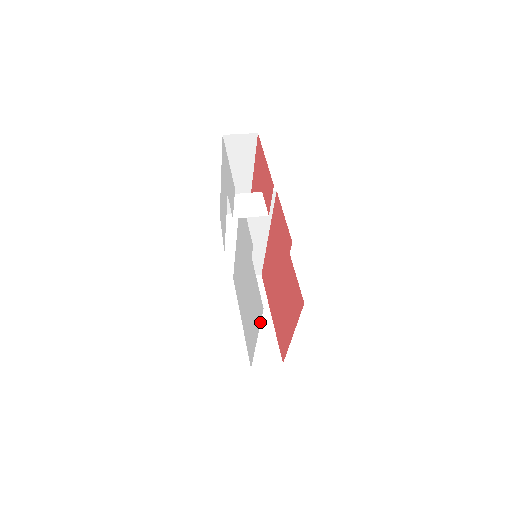
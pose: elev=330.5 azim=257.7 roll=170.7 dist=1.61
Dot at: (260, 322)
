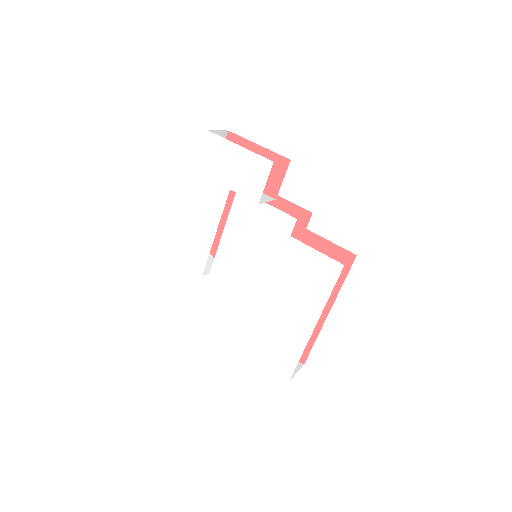
Dot at: (331, 290)
